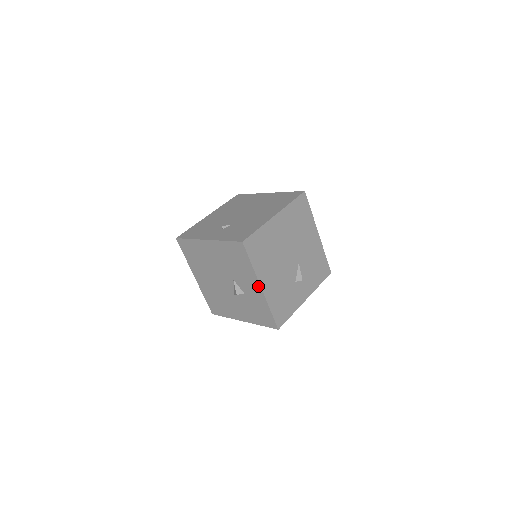
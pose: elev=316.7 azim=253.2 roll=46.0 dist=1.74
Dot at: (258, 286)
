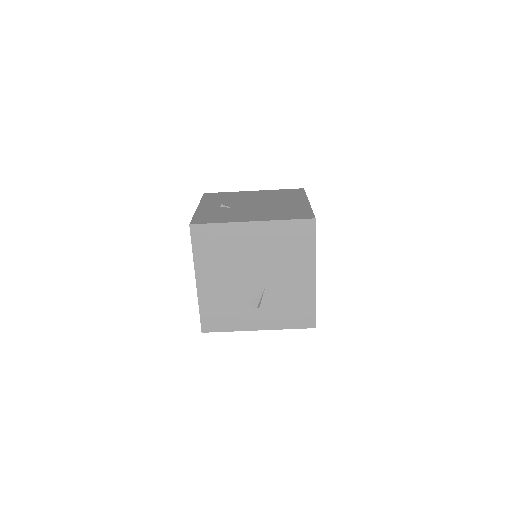
Dot at: (196, 278)
